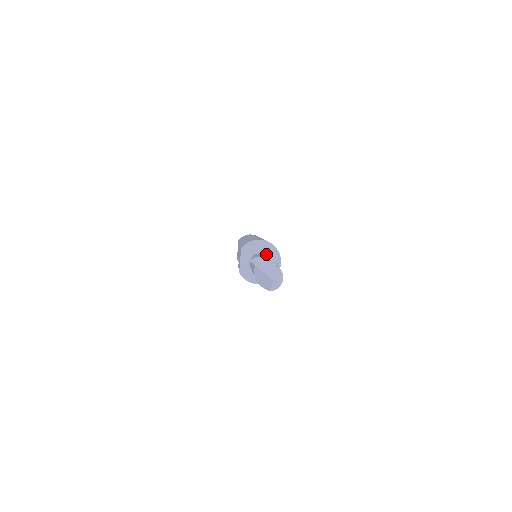
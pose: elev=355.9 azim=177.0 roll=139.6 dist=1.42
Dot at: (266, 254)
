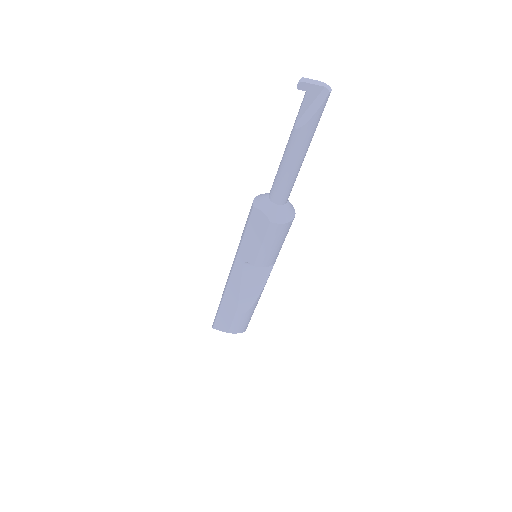
Dot at: occluded
